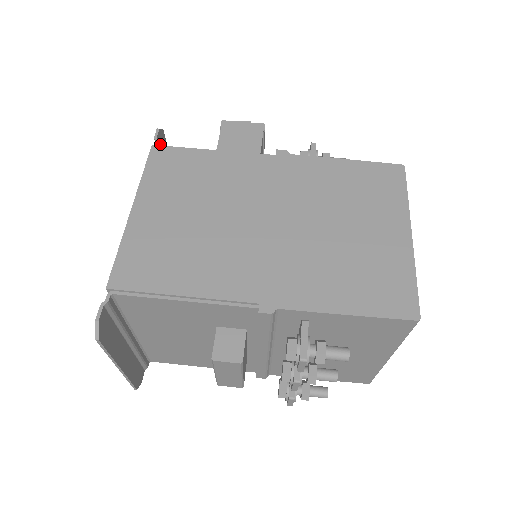
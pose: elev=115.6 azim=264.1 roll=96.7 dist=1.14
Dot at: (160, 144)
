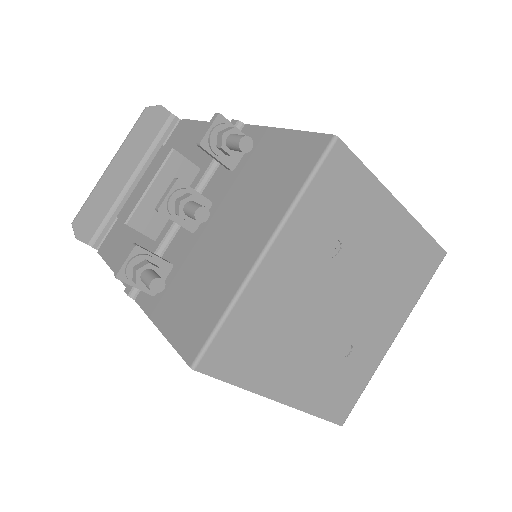
Dot at: occluded
